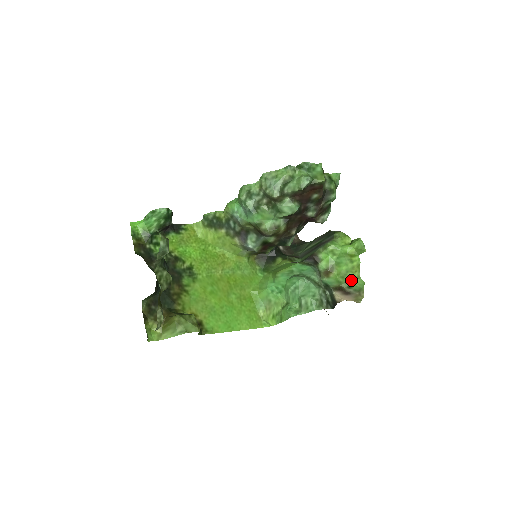
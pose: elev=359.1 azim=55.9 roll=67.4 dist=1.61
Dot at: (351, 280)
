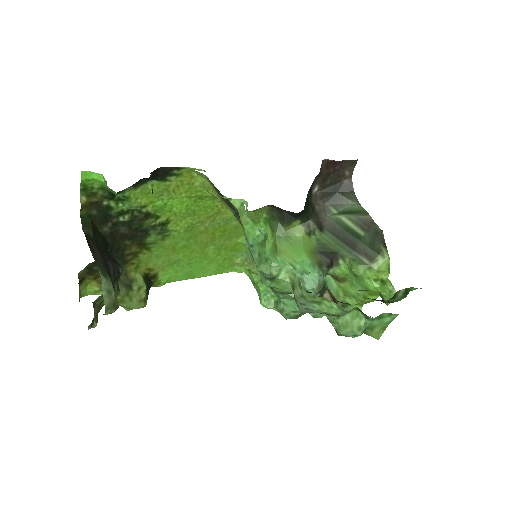
Dot at: (350, 304)
